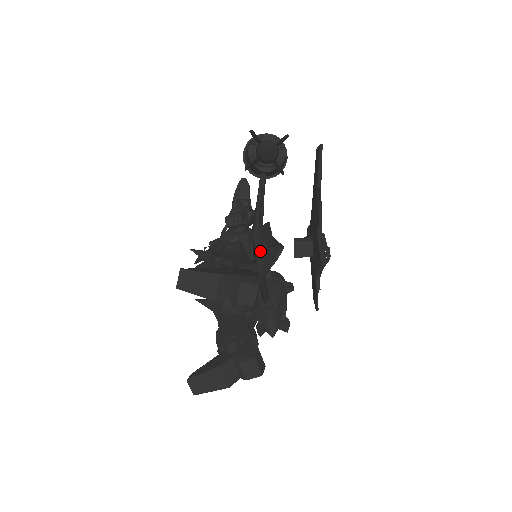
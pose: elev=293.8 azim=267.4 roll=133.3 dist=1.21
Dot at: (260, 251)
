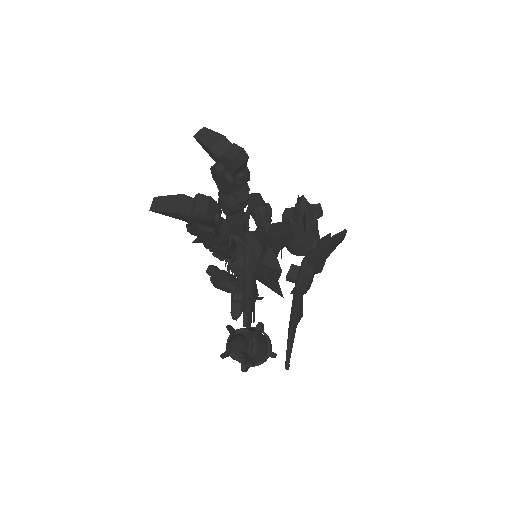
Dot at: (260, 233)
